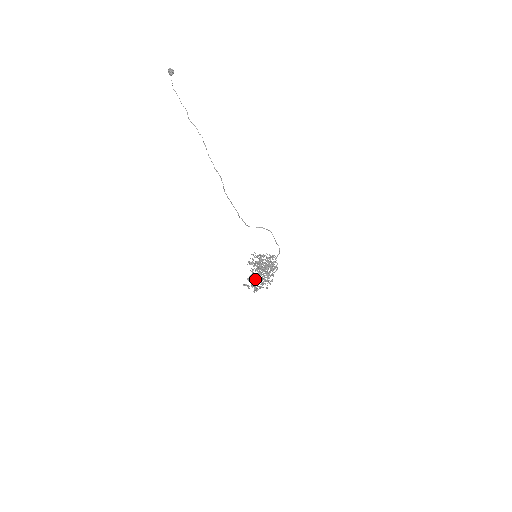
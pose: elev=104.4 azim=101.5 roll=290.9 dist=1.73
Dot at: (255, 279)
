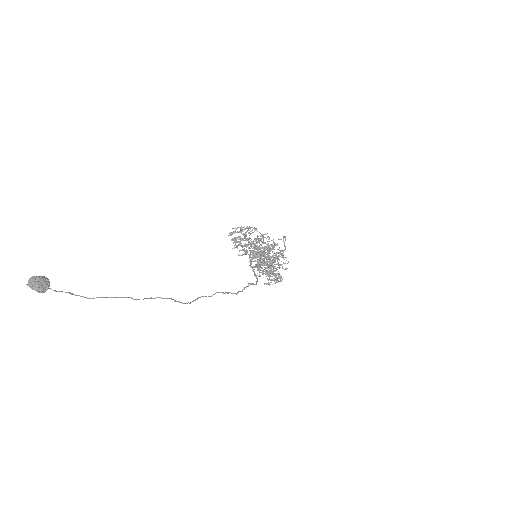
Dot at: (281, 276)
